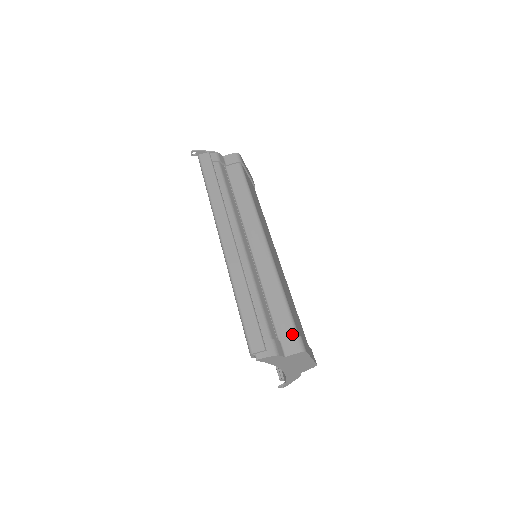
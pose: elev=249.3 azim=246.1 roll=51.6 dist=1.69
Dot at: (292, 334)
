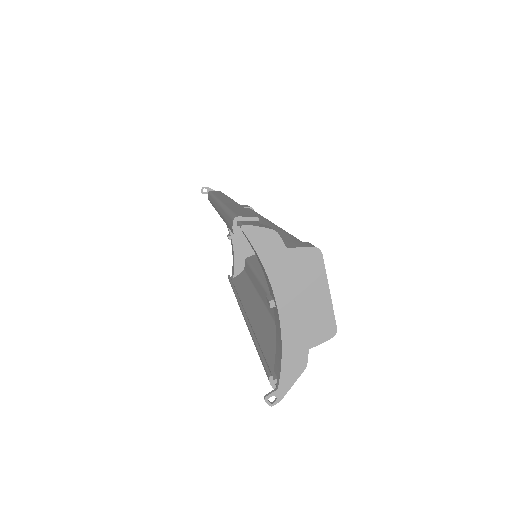
Dot at: occluded
